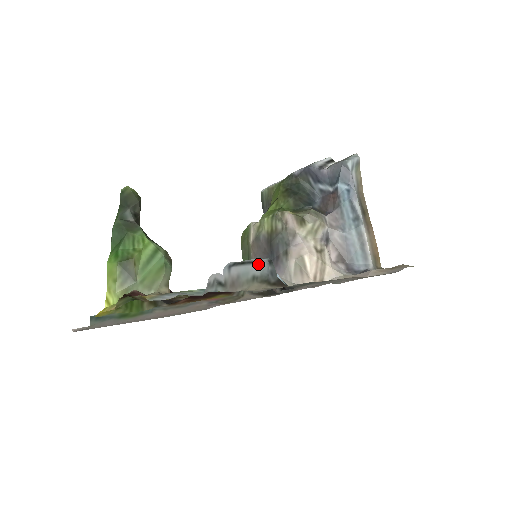
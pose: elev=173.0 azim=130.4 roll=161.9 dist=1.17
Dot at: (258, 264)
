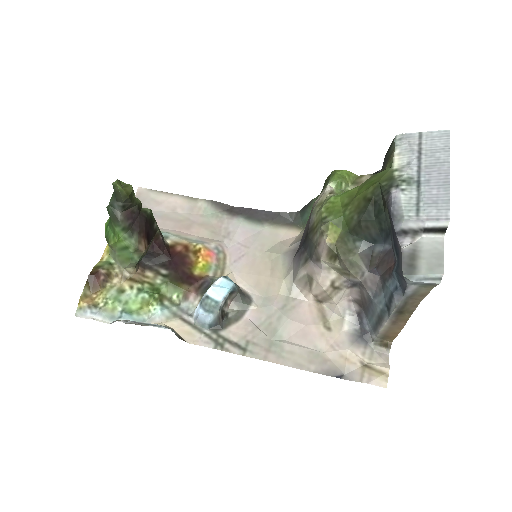
Dot at: (163, 326)
